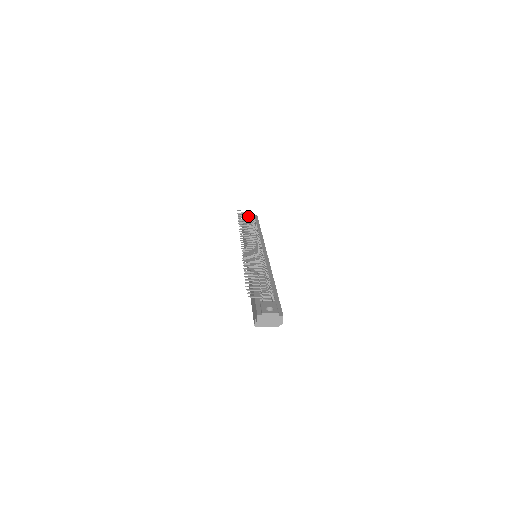
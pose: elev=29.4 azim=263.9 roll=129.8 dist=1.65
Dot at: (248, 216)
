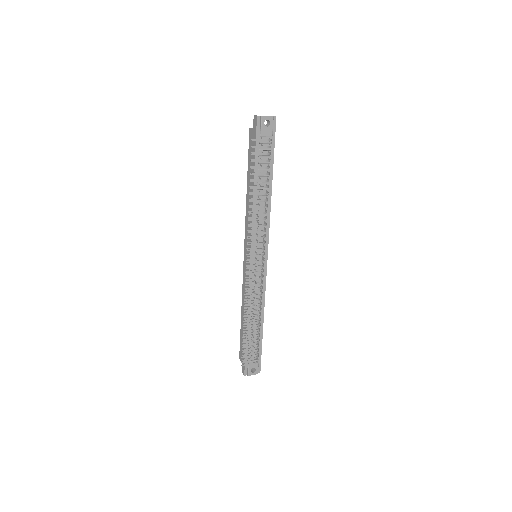
Dot at: (263, 168)
